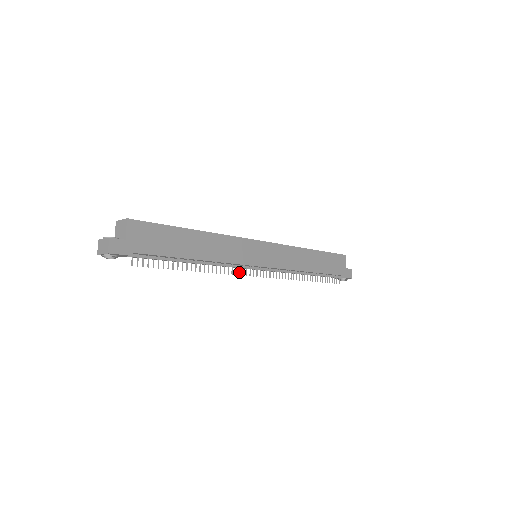
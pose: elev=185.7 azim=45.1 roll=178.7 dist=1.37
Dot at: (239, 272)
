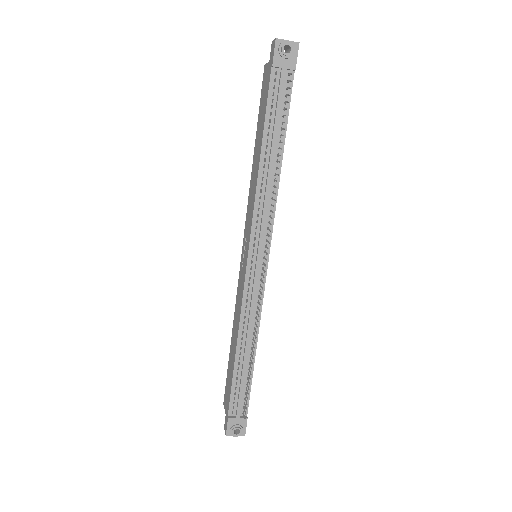
Dot at: occluded
